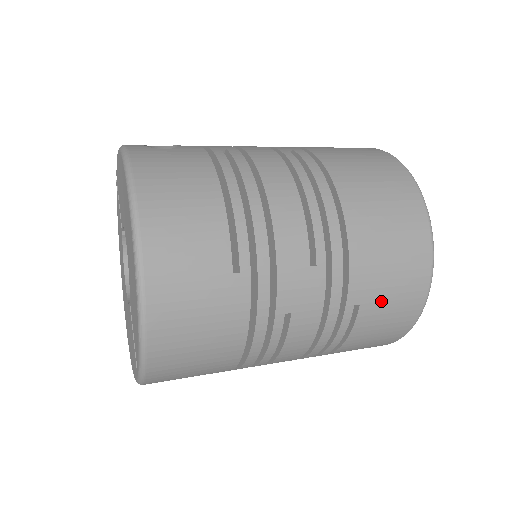
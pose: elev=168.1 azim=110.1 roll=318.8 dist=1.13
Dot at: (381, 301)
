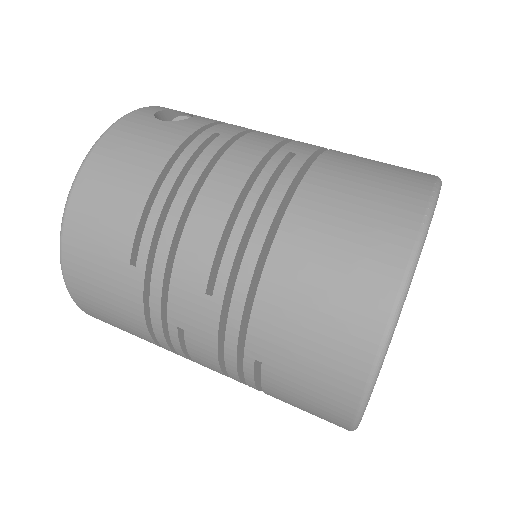
Dot at: (290, 373)
